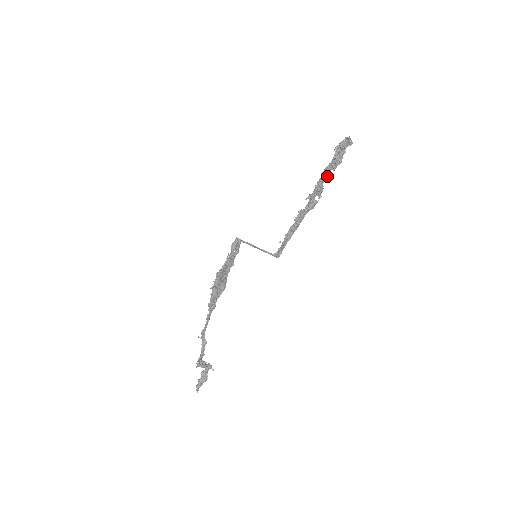
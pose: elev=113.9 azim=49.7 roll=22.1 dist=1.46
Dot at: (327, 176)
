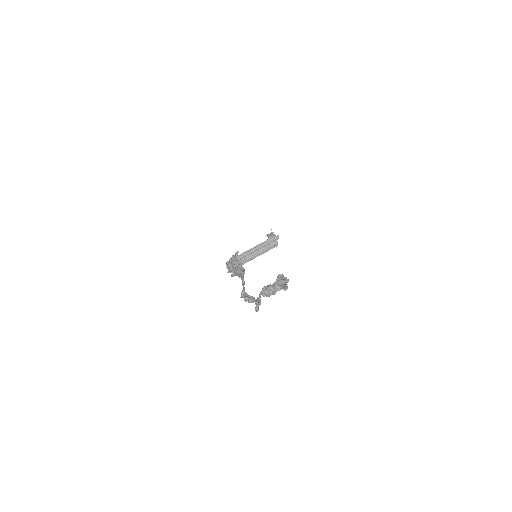
Dot at: occluded
